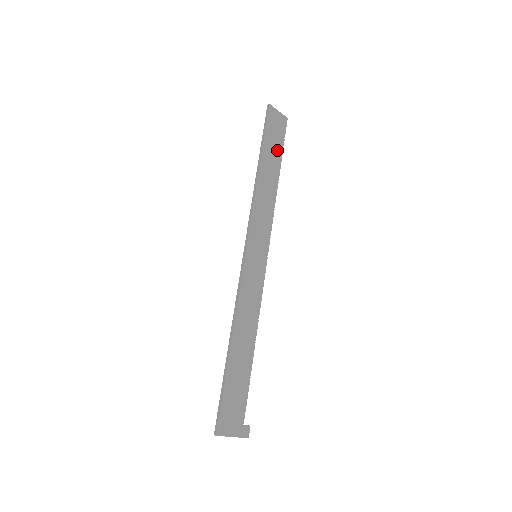
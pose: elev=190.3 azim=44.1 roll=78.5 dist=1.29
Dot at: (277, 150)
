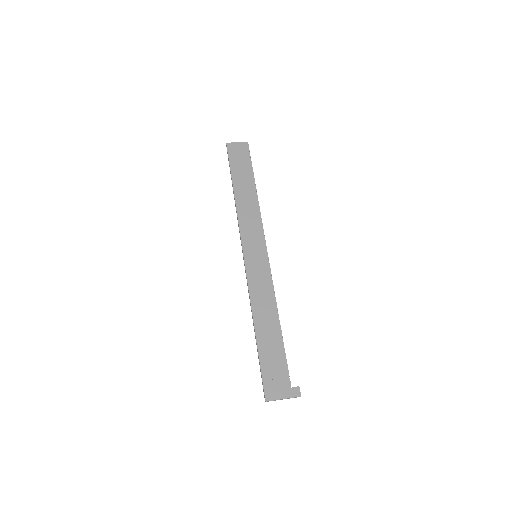
Dot at: (246, 170)
